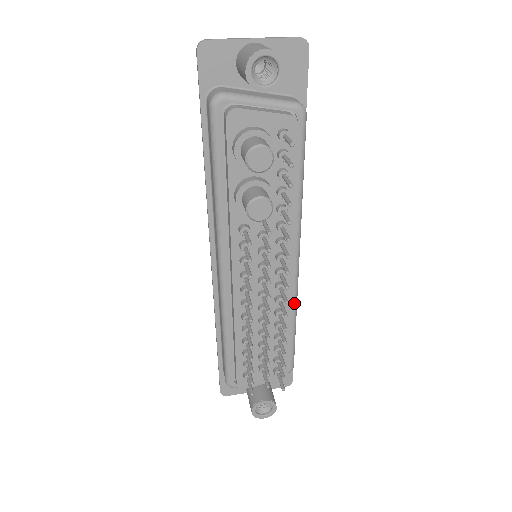
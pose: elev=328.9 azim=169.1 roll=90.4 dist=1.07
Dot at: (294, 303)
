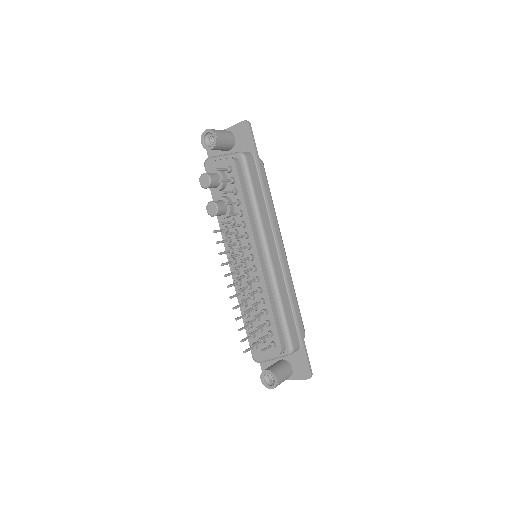
Dot at: (274, 286)
